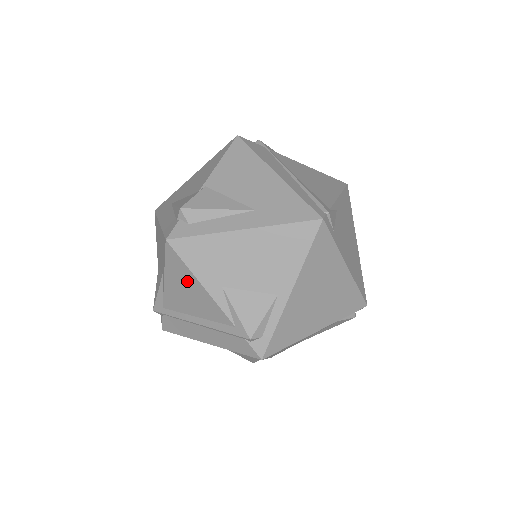
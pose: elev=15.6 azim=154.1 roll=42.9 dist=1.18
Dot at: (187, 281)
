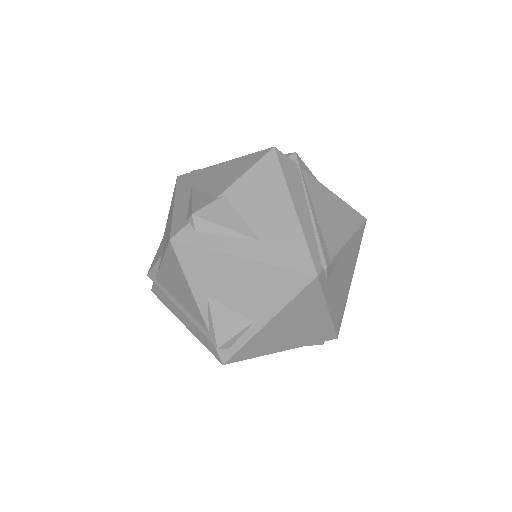
Dot at: (179, 278)
